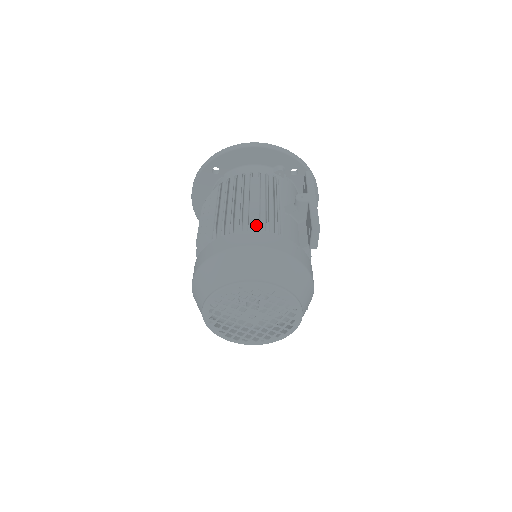
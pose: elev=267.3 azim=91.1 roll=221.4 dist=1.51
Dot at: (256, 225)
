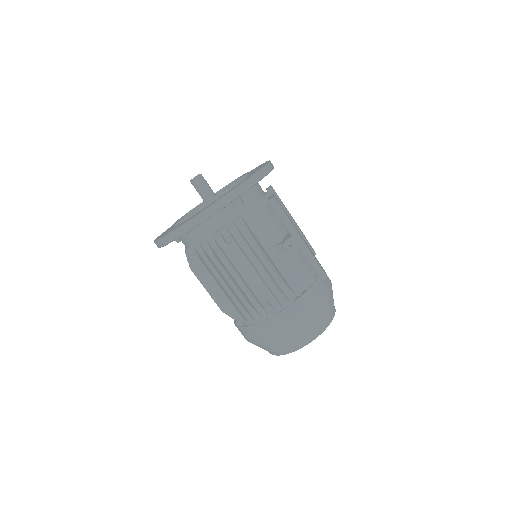
Dot at: (272, 299)
